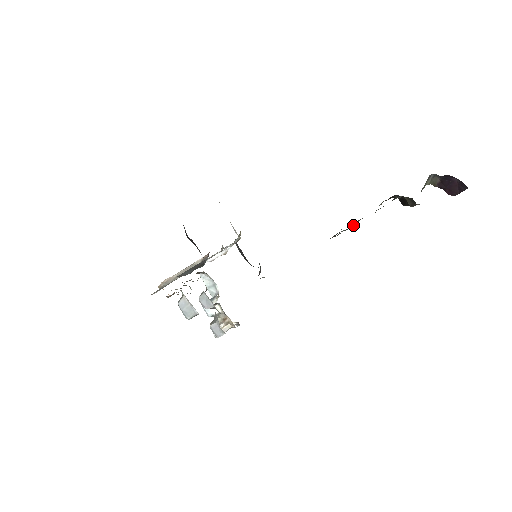
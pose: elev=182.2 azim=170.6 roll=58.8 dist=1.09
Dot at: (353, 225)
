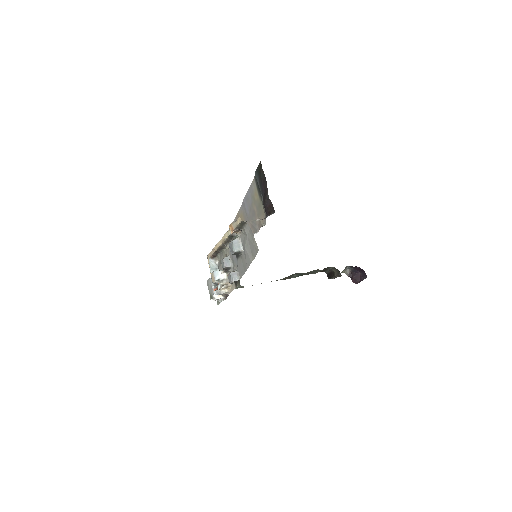
Dot at: (301, 275)
